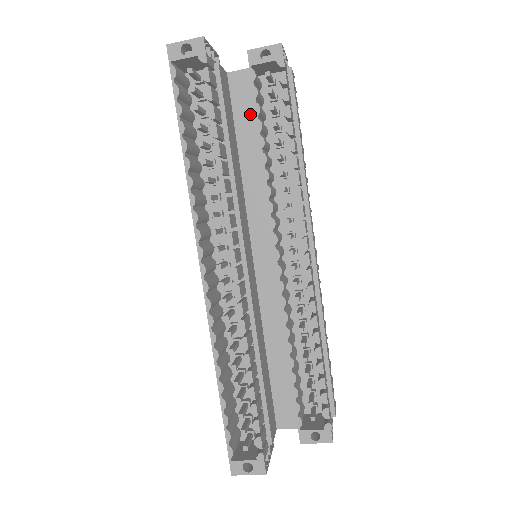
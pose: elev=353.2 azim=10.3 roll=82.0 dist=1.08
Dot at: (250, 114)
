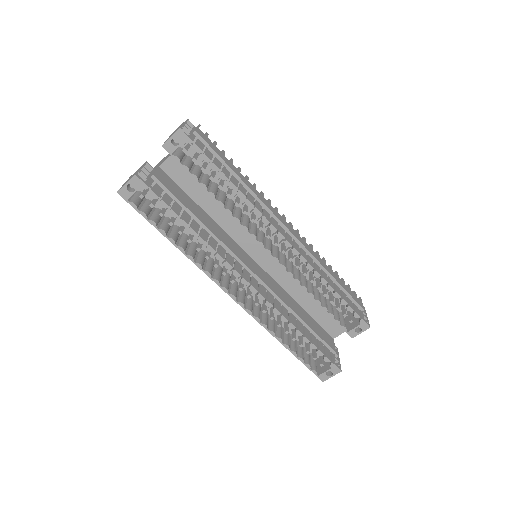
Dot at: (192, 182)
